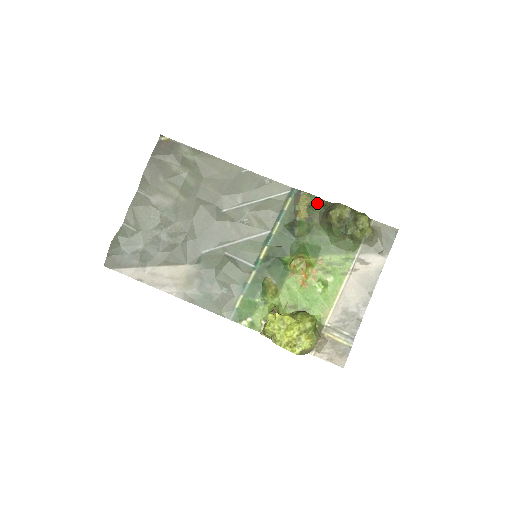
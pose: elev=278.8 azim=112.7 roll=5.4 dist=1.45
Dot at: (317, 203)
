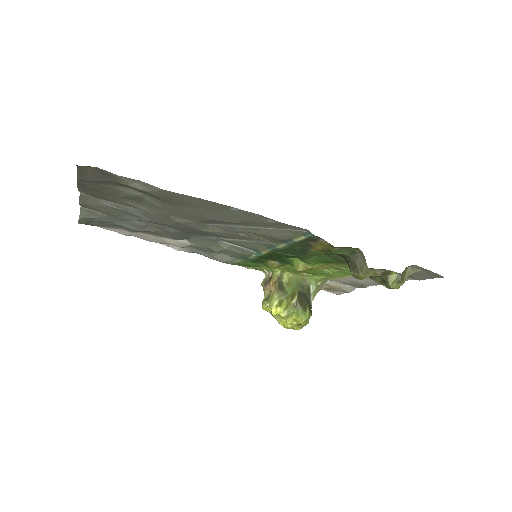
Dot at: (341, 251)
